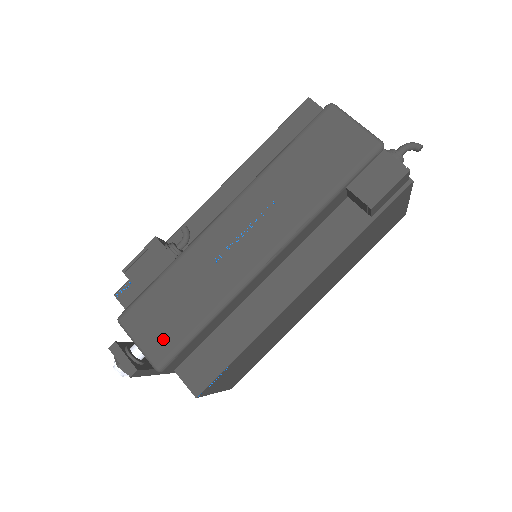
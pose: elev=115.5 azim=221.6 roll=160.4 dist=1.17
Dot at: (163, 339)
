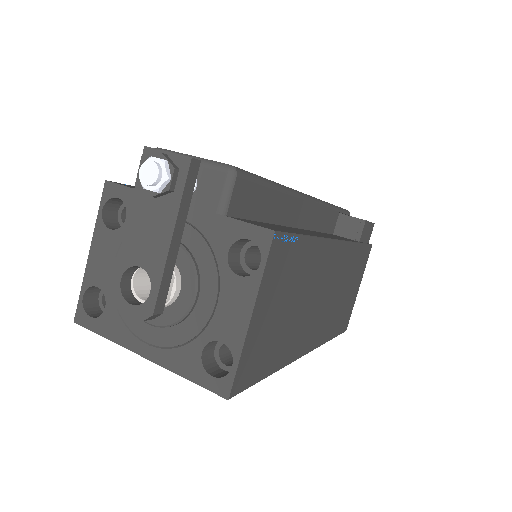
Dot at: occluded
